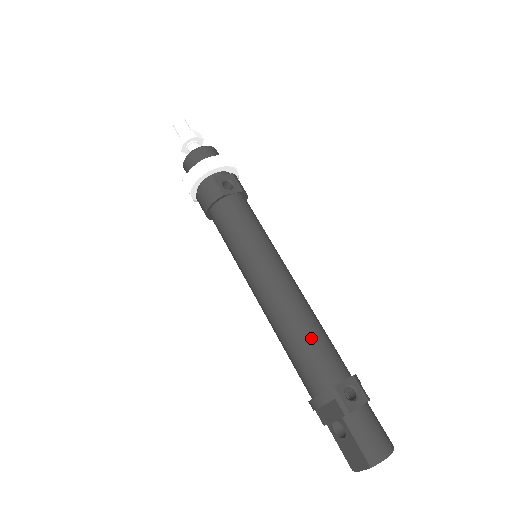
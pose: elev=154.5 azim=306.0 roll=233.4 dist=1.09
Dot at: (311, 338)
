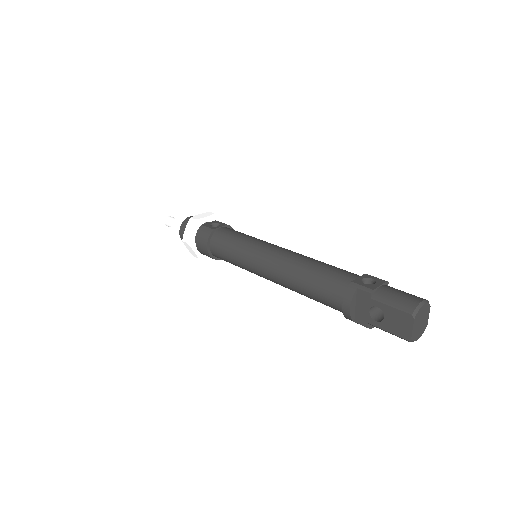
Dot at: (318, 267)
